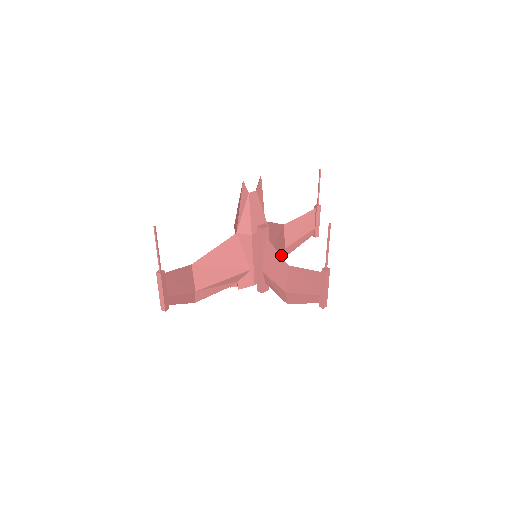
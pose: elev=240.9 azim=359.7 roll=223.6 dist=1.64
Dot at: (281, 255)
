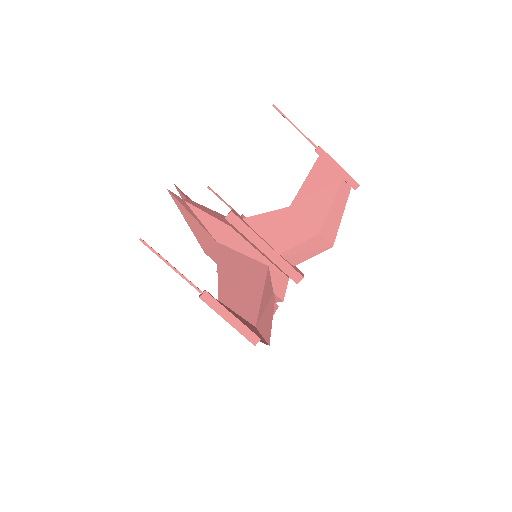
Dot at: occluded
